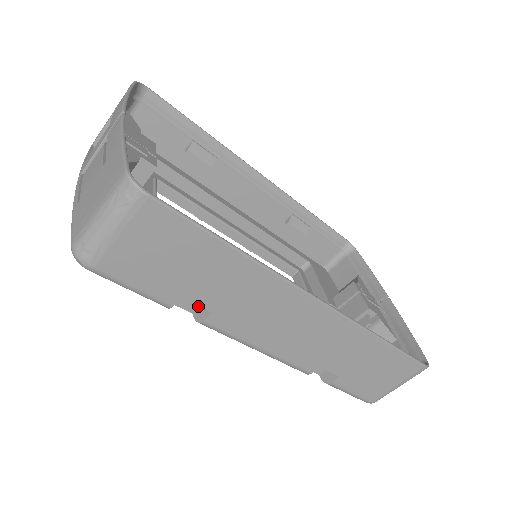
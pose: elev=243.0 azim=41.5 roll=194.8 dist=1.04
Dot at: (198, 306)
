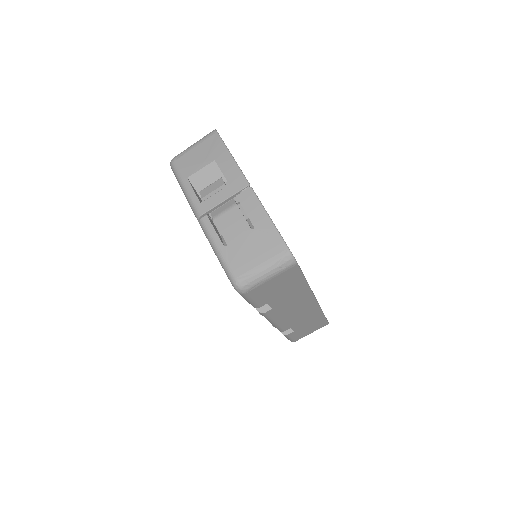
Dot at: occluded
